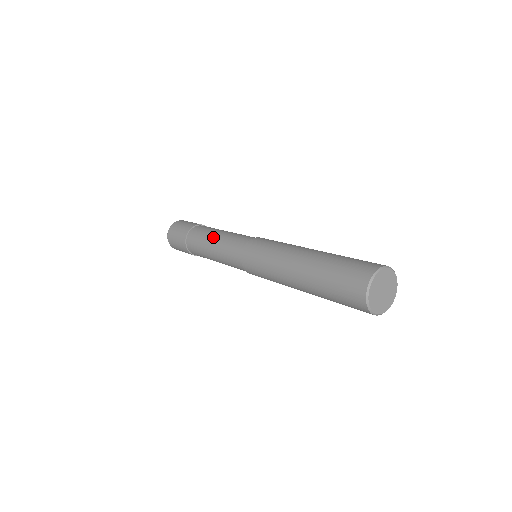
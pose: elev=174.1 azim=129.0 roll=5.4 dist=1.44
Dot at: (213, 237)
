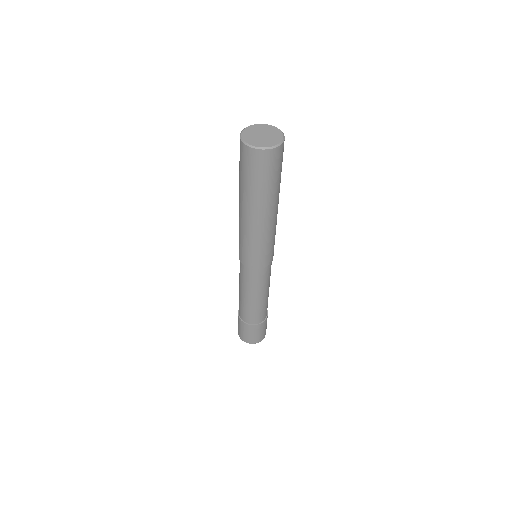
Dot at: occluded
